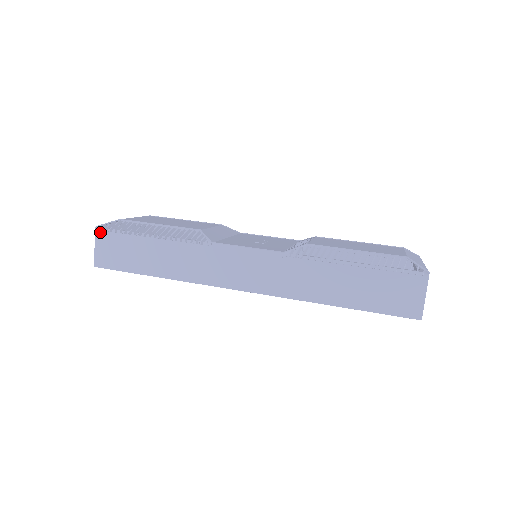
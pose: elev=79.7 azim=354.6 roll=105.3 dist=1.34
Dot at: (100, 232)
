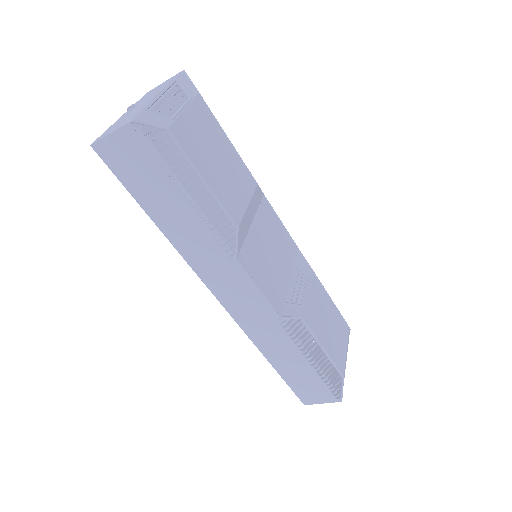
Dot at: (132, 131)
